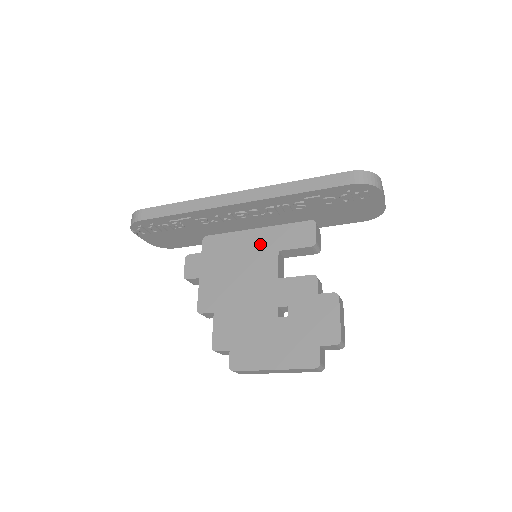
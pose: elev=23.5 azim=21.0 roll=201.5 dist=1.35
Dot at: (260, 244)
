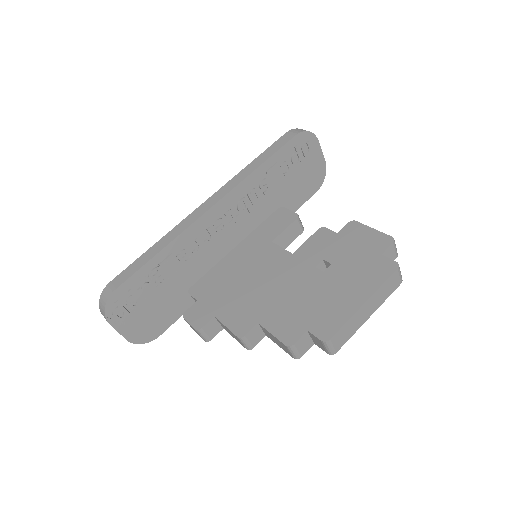
Dot at: (250, 251)
